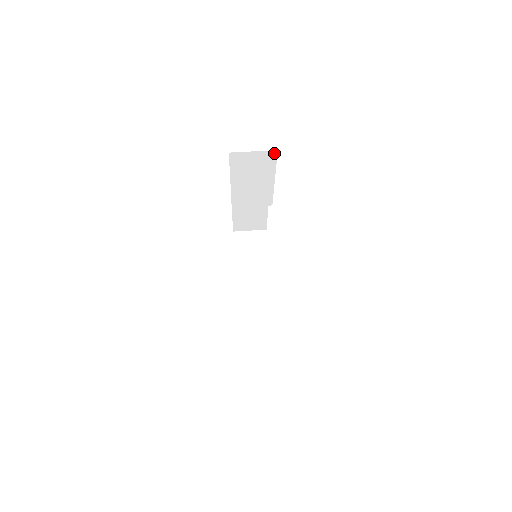
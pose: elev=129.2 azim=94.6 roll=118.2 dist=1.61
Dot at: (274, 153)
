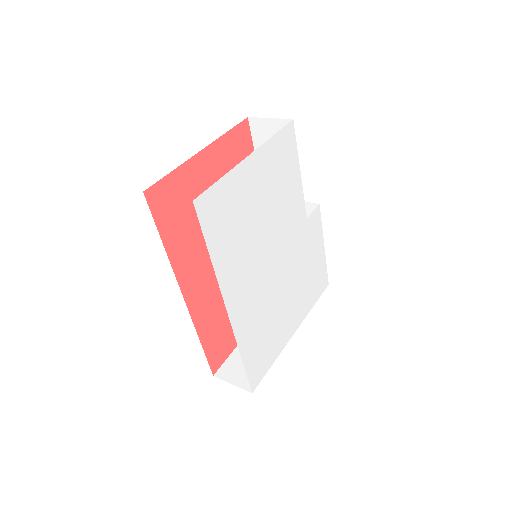
Dot at: (291, 124)
